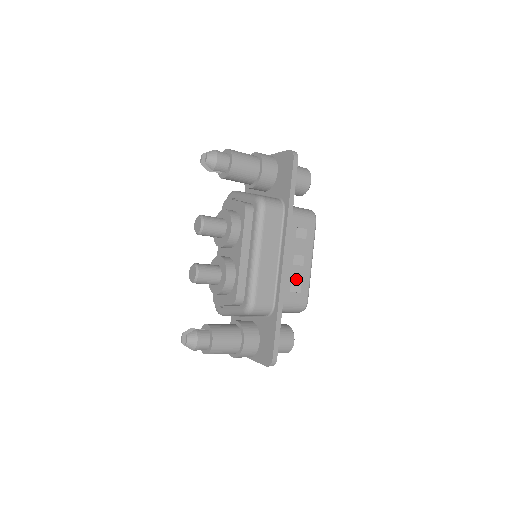
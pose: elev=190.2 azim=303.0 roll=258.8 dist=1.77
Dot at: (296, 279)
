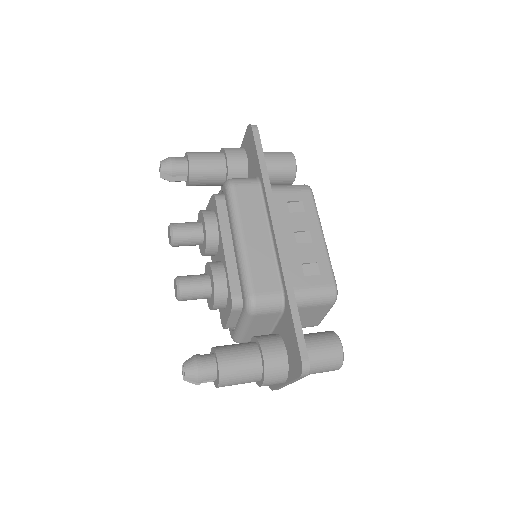
Dot at: (308, 259)
